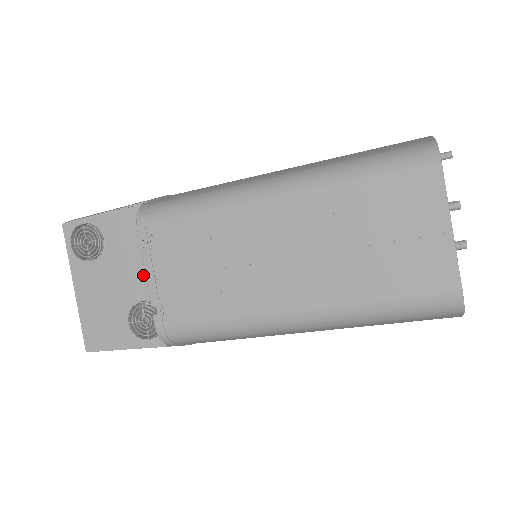
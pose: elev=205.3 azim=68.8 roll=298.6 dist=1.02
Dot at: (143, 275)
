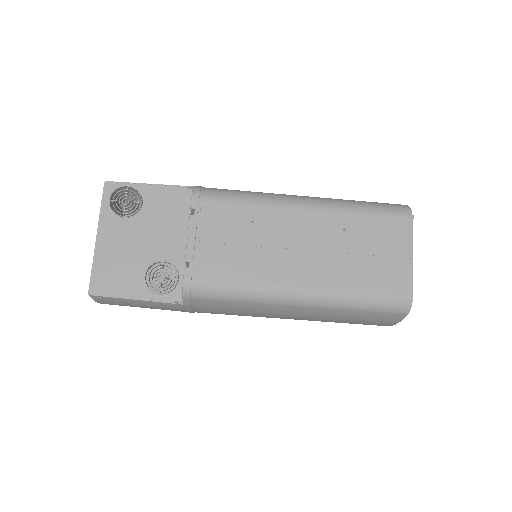
Dot at: (170, 241)
